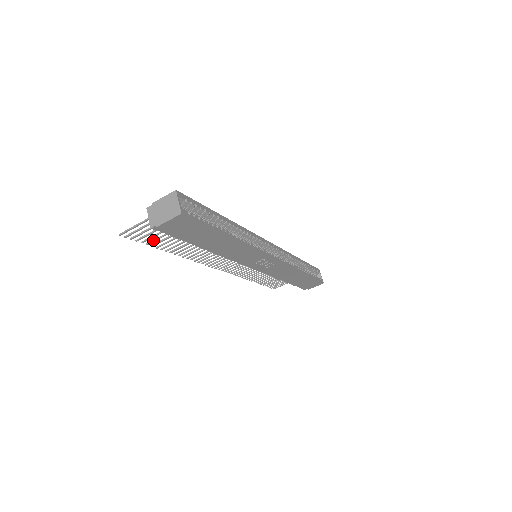
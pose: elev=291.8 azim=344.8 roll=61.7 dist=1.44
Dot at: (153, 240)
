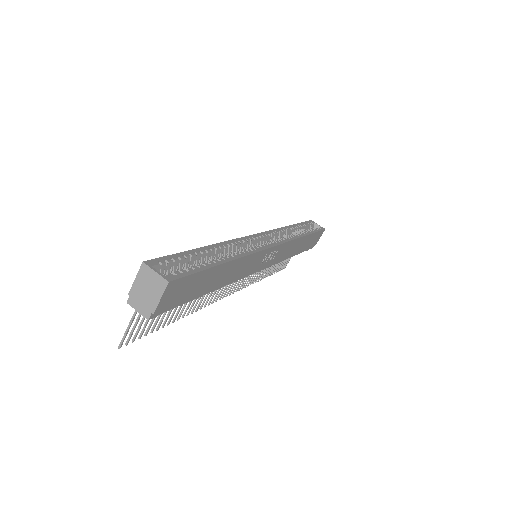
Dot at: (154, 324)
